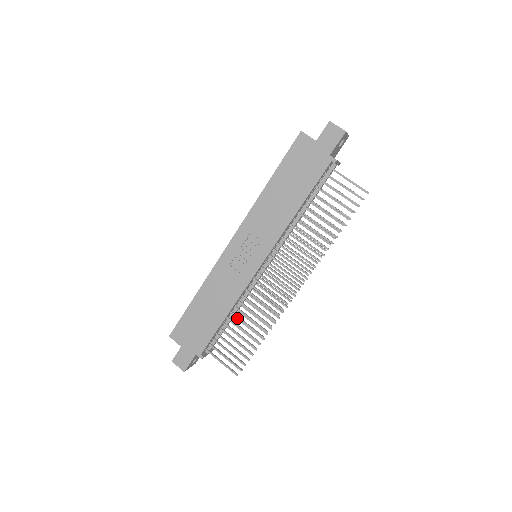
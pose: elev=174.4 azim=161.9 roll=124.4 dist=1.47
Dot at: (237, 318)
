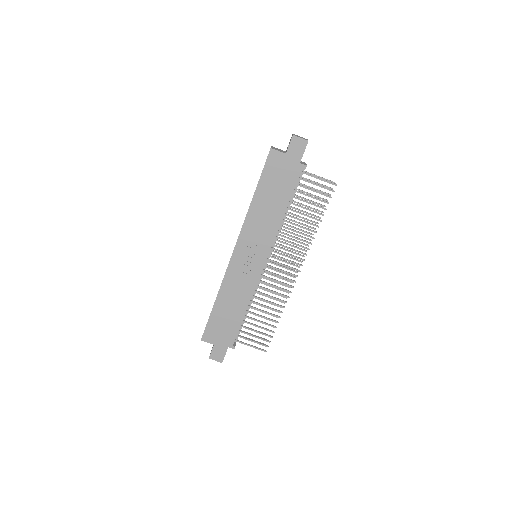
Dot at: occluded
